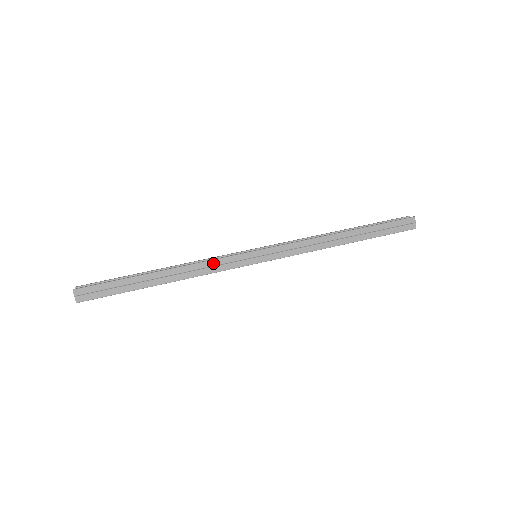
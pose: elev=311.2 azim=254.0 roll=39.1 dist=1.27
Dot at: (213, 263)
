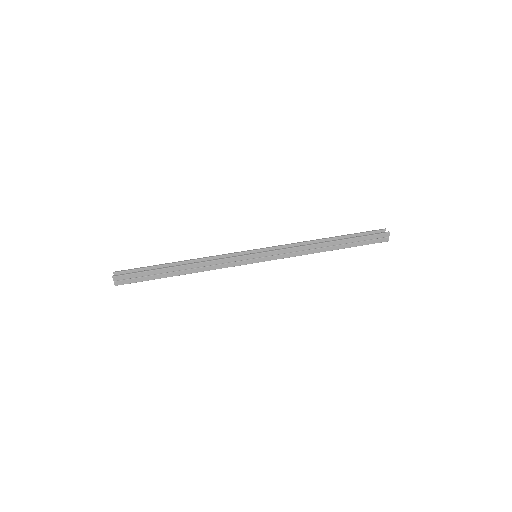
Dot at: (221, 261)
